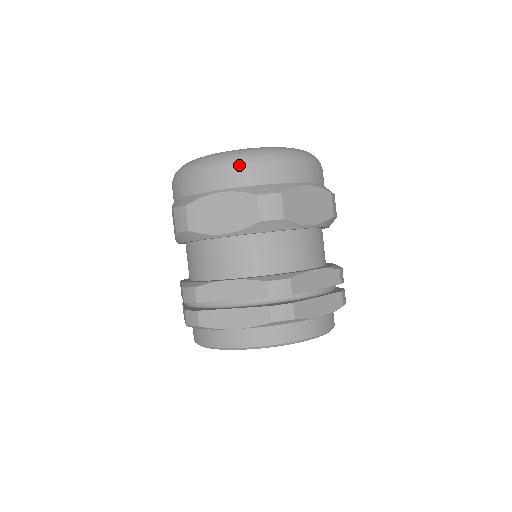
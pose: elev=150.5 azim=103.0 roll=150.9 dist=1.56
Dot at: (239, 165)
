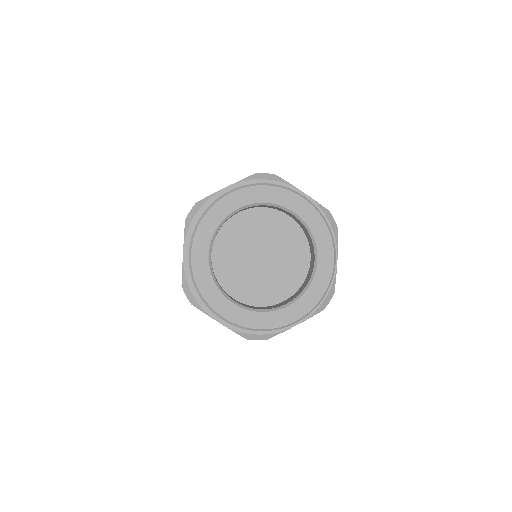
Dot at: occluded
